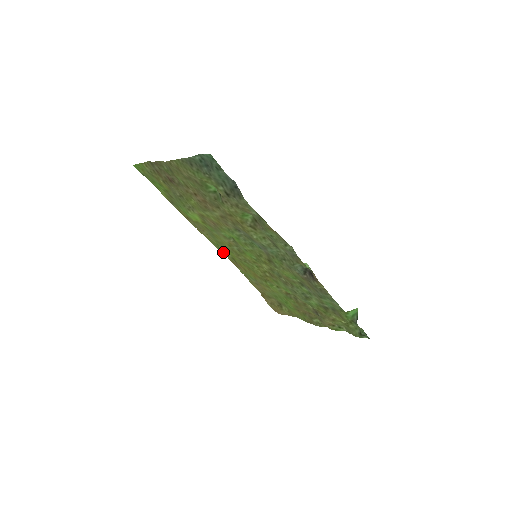
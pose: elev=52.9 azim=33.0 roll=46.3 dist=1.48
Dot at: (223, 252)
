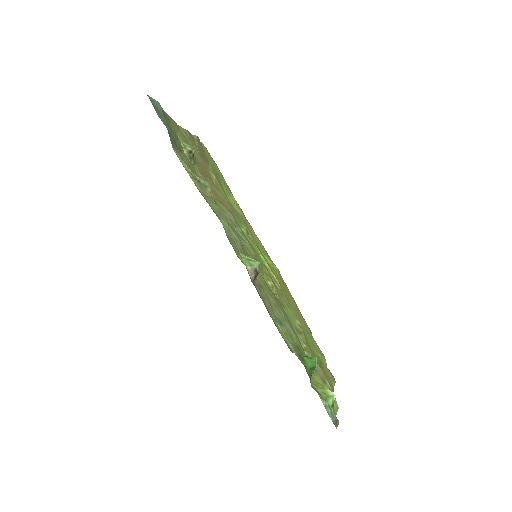
Dot at: occluded
